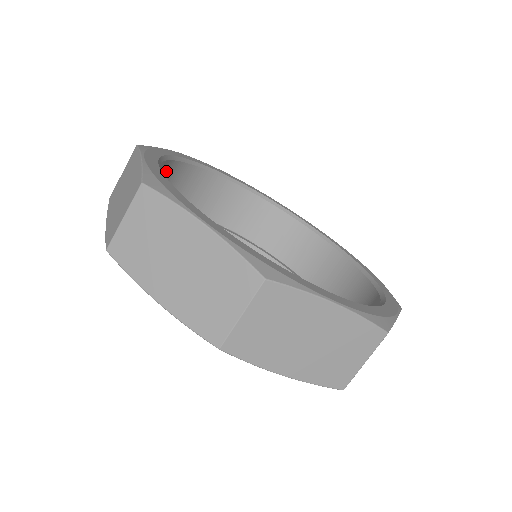
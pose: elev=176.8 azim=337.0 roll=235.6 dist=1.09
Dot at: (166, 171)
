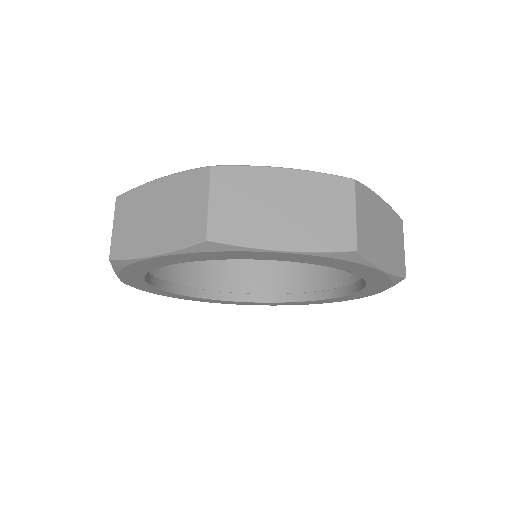
Dot at: (222, 261)
